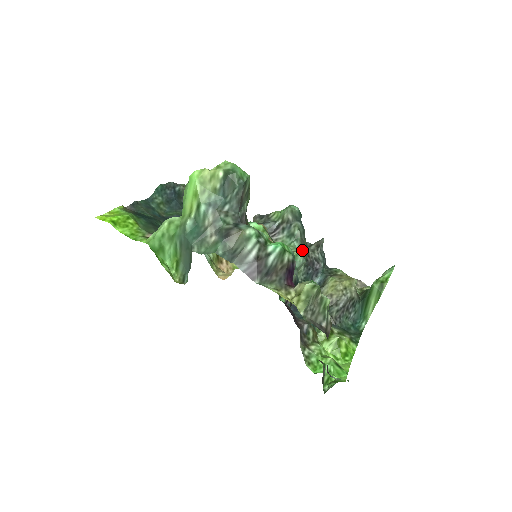
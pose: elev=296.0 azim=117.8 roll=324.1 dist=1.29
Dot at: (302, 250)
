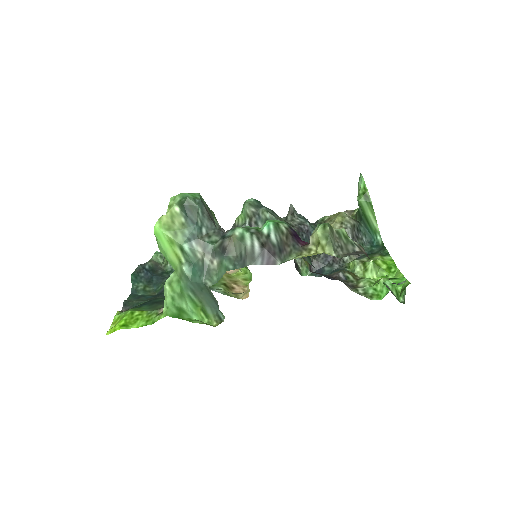
Dot at: occluded
